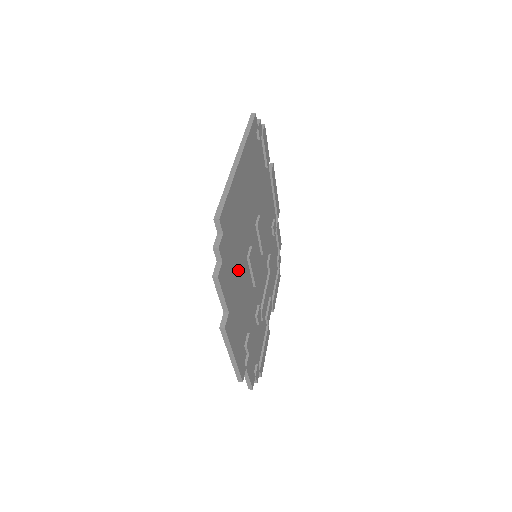
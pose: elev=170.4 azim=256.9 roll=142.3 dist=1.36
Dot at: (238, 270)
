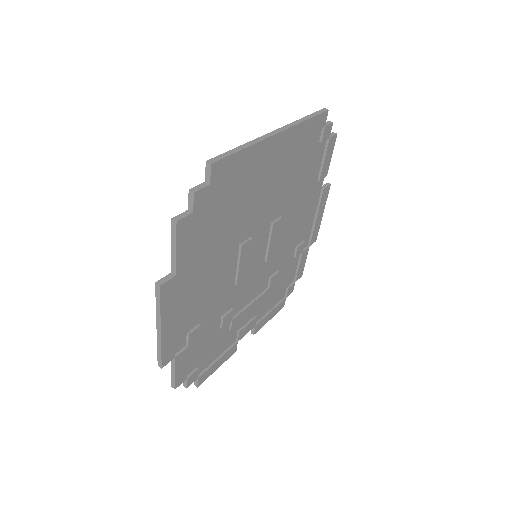
Dot at: (218, 246)
